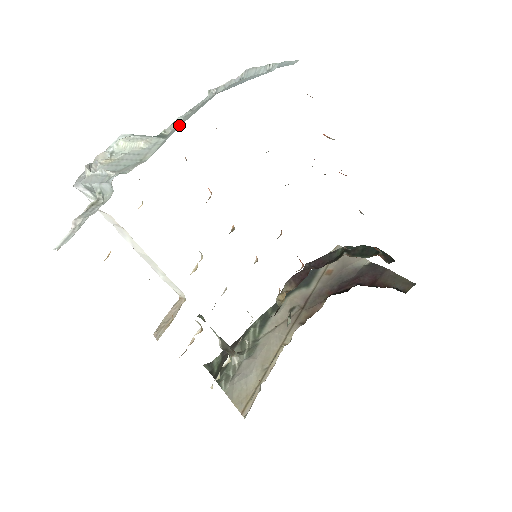
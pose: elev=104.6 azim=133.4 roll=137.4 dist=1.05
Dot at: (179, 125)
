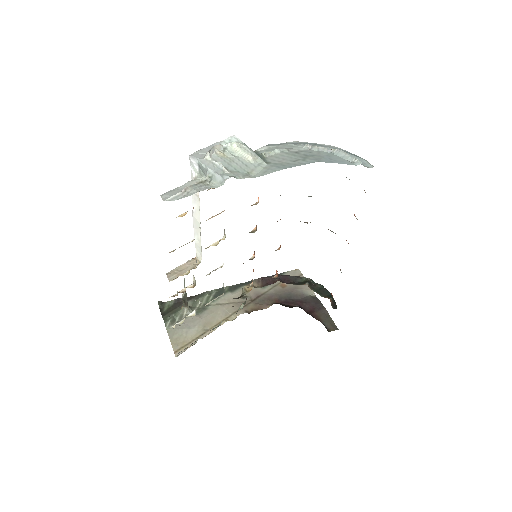
Dot at: (279, 160)
